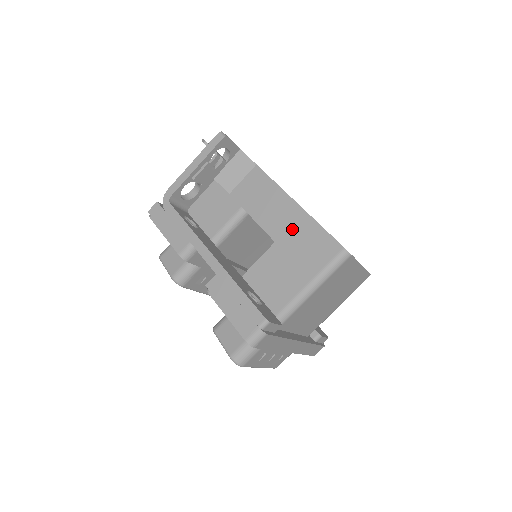
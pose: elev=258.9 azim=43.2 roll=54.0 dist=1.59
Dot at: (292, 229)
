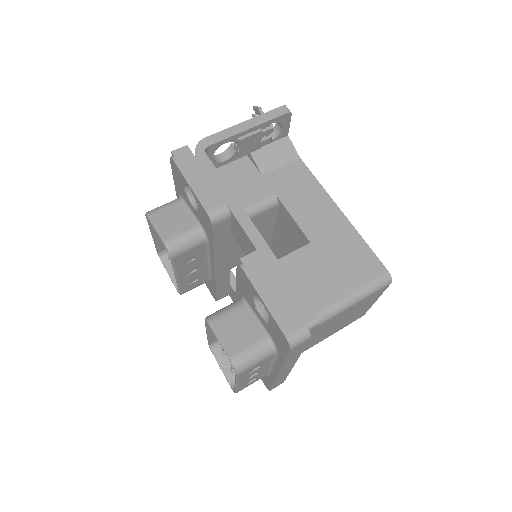
Dot at: (333, 235)
